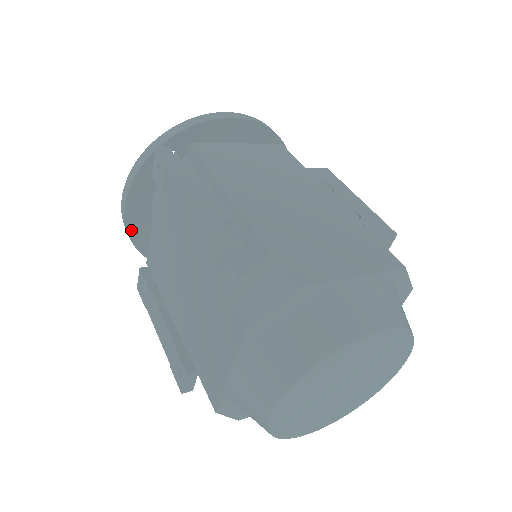
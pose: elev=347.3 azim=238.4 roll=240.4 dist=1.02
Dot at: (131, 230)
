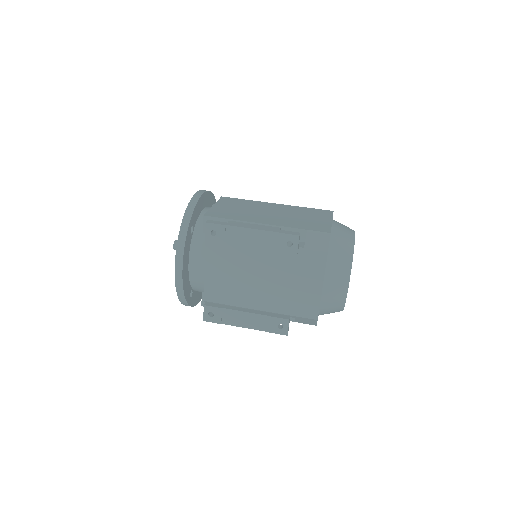
Dot at: (184, 289)
